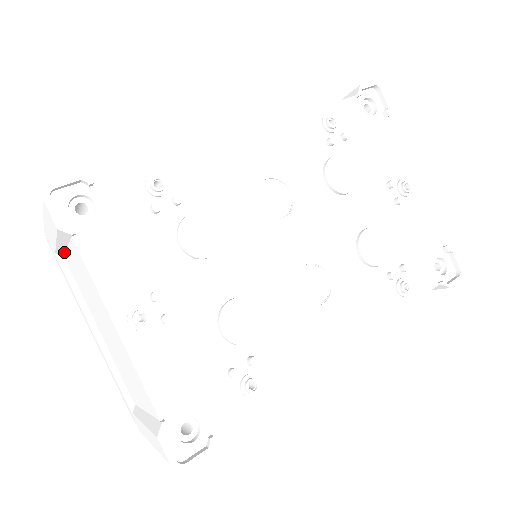
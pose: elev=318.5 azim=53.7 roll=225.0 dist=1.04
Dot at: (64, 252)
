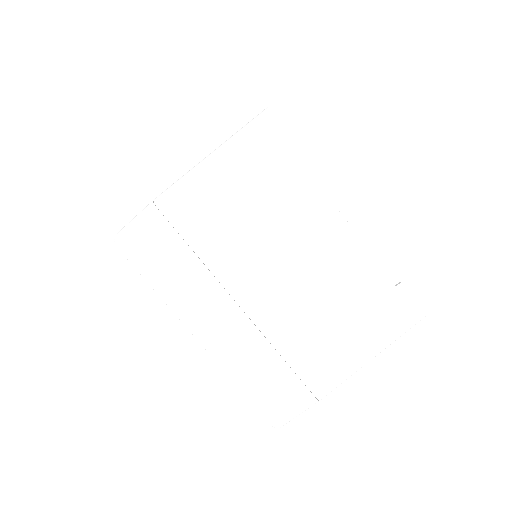
Dot at: (216, 208)
